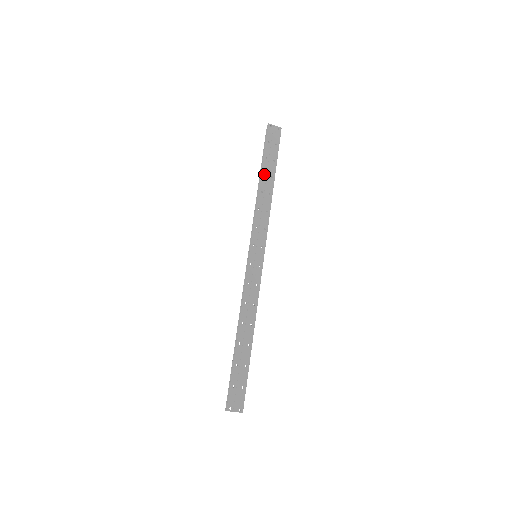
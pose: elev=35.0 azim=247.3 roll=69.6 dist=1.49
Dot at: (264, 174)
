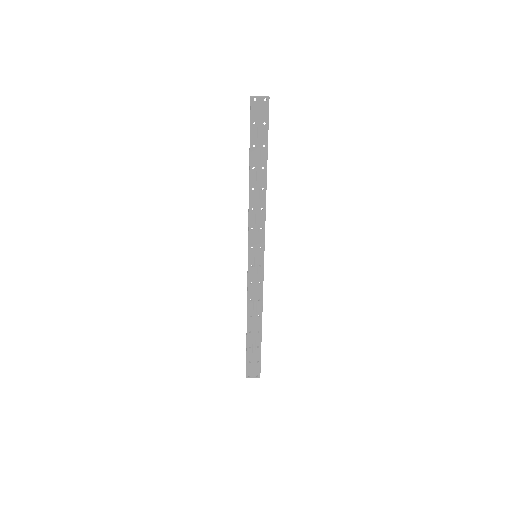
Dot at: (254, 166)
